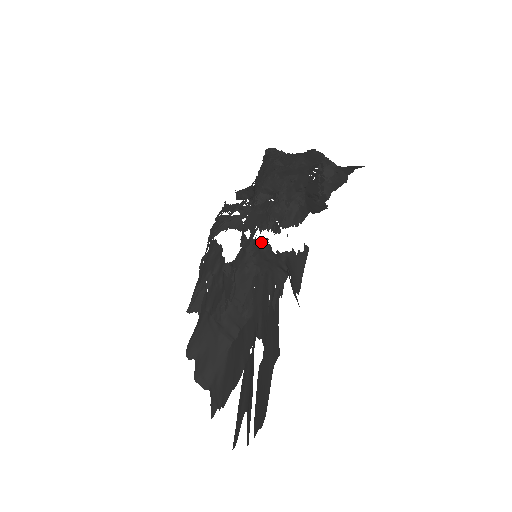
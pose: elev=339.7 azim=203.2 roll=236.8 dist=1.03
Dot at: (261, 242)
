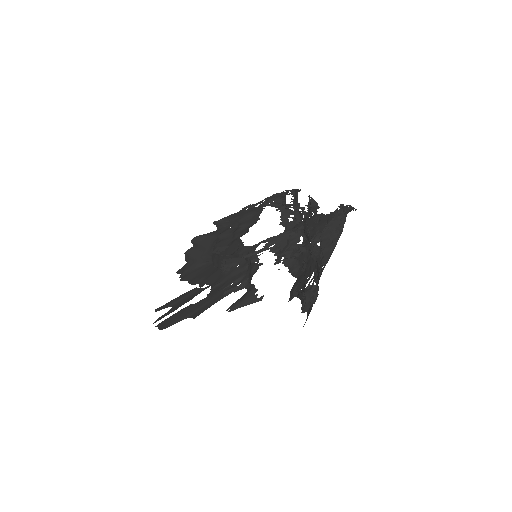
Dot at: (258, 261)
